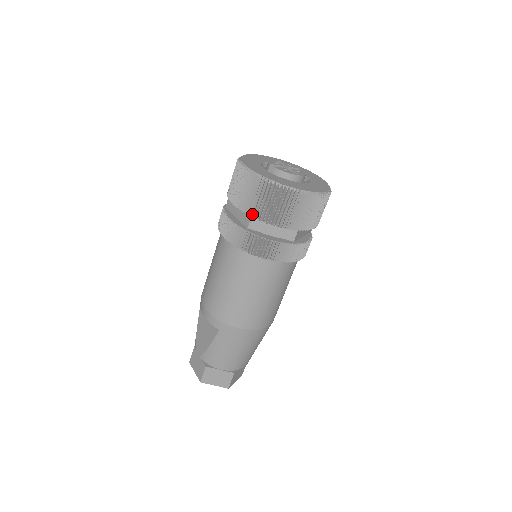
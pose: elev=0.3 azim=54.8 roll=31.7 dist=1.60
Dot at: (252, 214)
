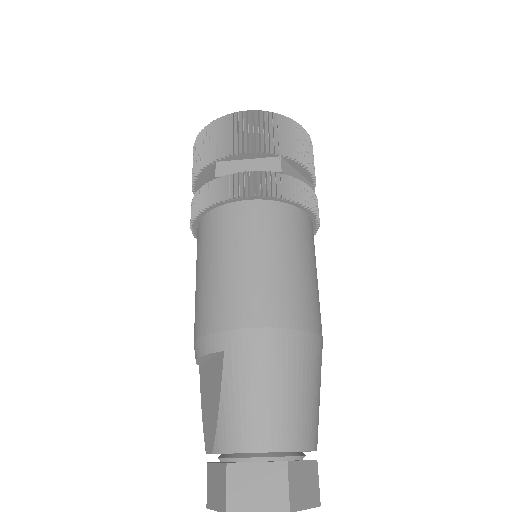
Dot at: (215, 159)
